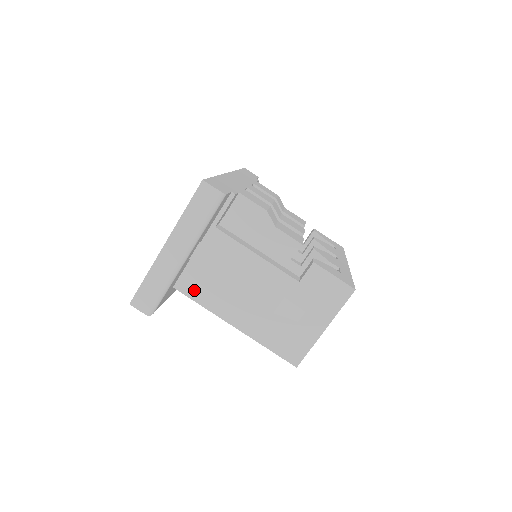
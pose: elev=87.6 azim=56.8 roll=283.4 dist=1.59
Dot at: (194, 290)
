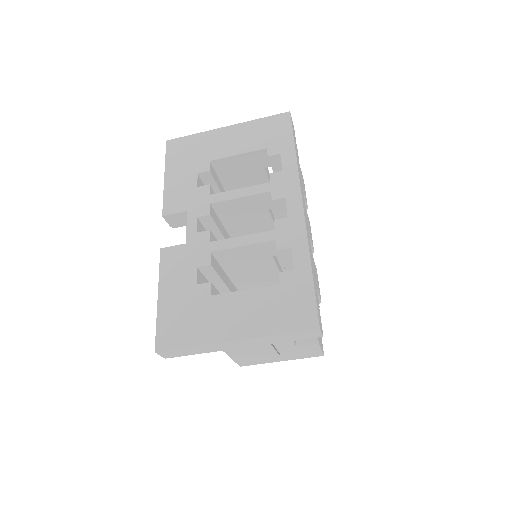
Dot at: occluded
